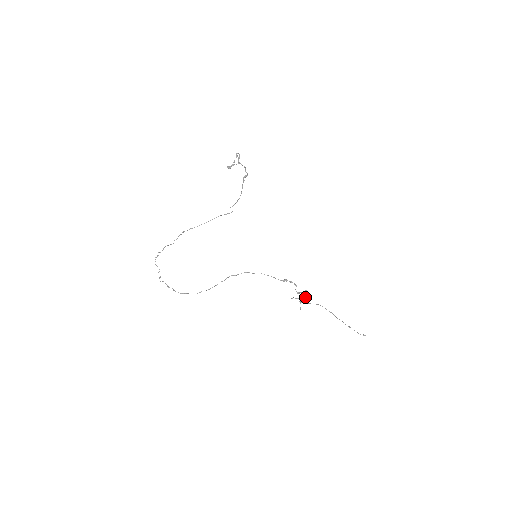
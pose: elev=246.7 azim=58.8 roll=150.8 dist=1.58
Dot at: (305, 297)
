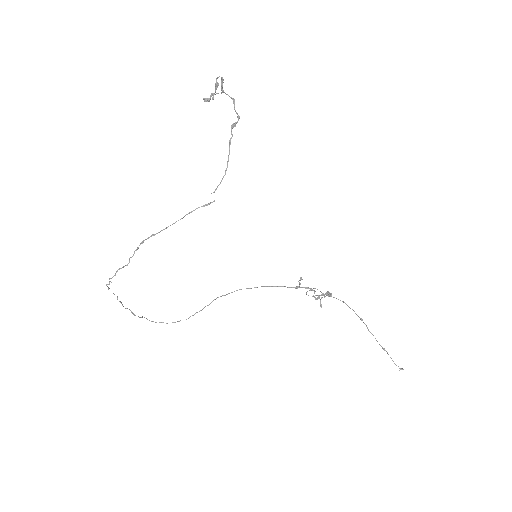
Dot at: (327, 295)
